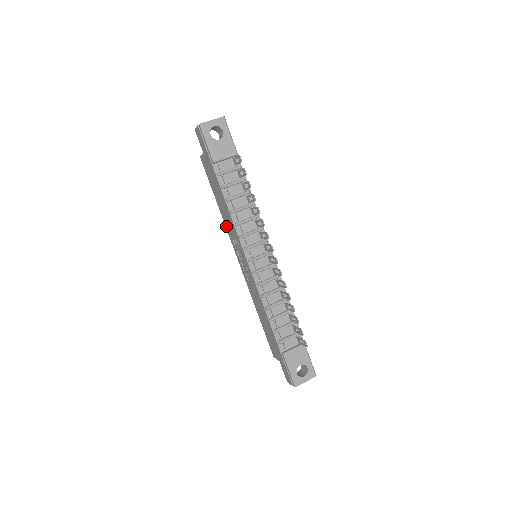
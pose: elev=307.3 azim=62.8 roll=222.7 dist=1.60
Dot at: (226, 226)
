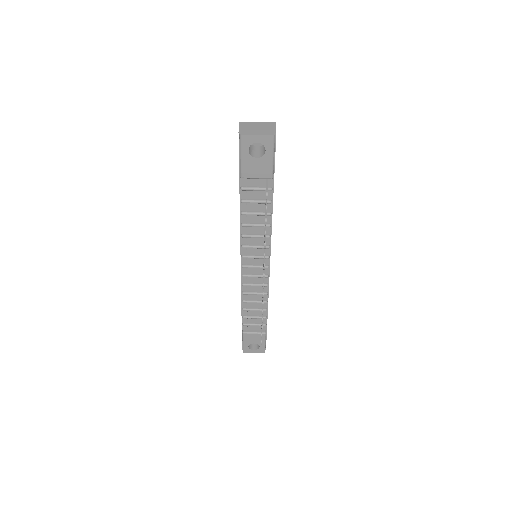
Dot at: occluded
